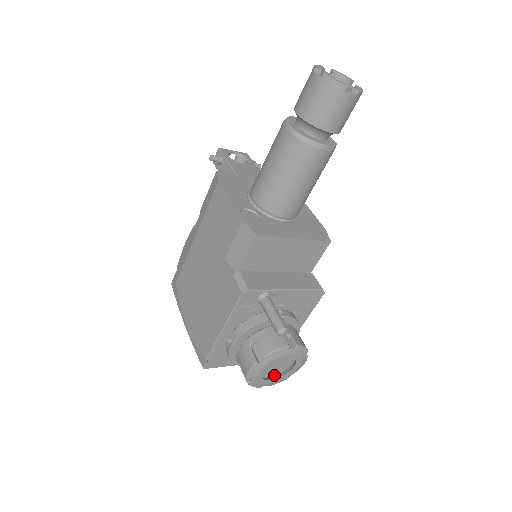
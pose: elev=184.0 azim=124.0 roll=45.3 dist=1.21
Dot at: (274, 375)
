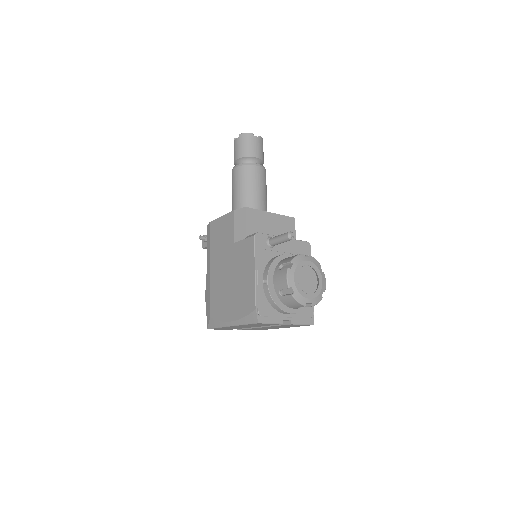
Dot at: occluded
